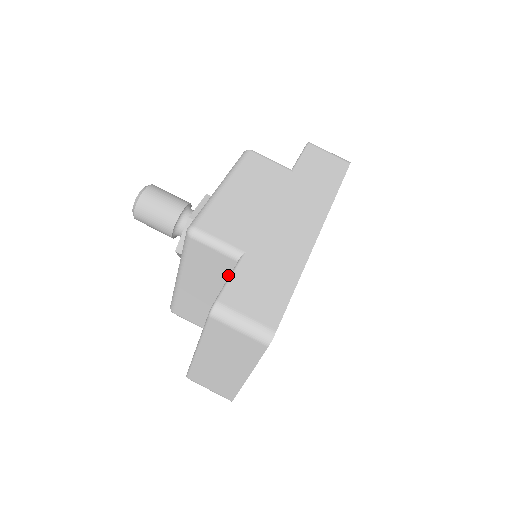
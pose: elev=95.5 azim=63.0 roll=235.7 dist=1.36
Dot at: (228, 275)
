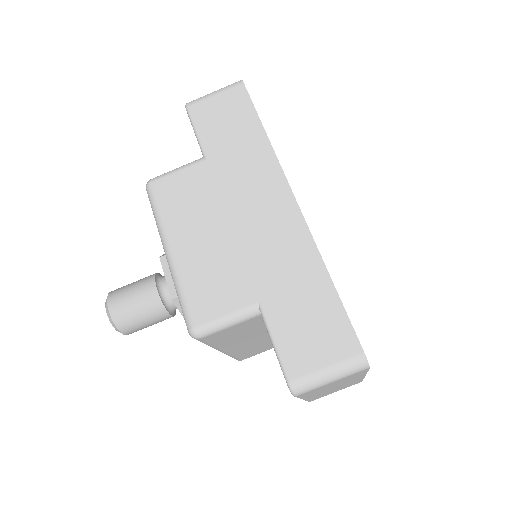
Dot at: (262, 323)
